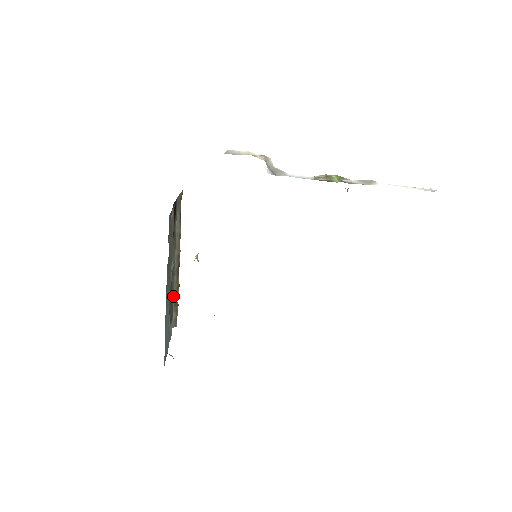
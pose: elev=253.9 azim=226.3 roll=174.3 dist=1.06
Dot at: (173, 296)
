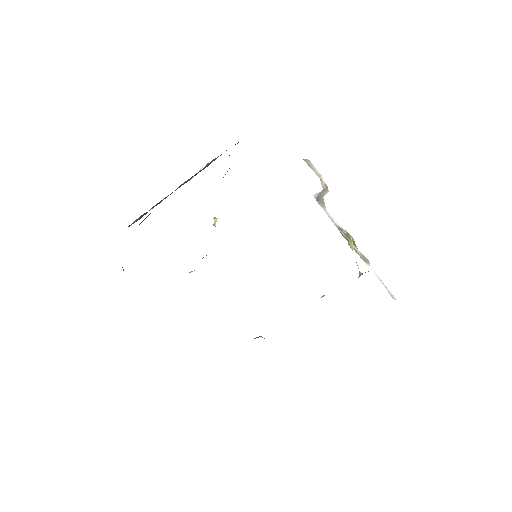
Dot at: occluded
